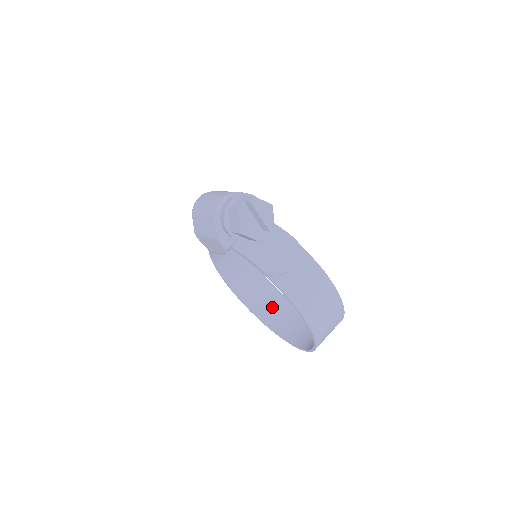
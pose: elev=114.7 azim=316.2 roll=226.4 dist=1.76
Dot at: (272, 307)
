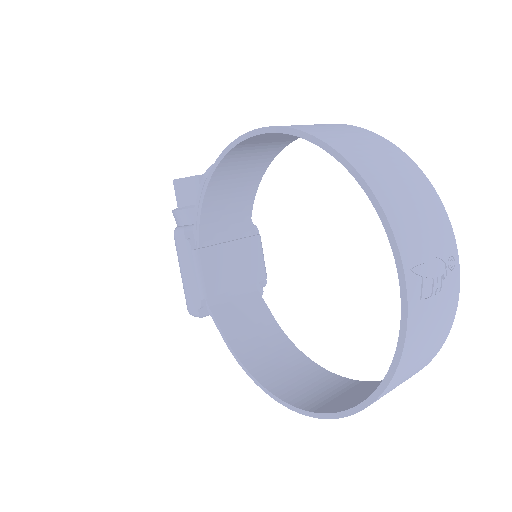
Dot at: occluded
